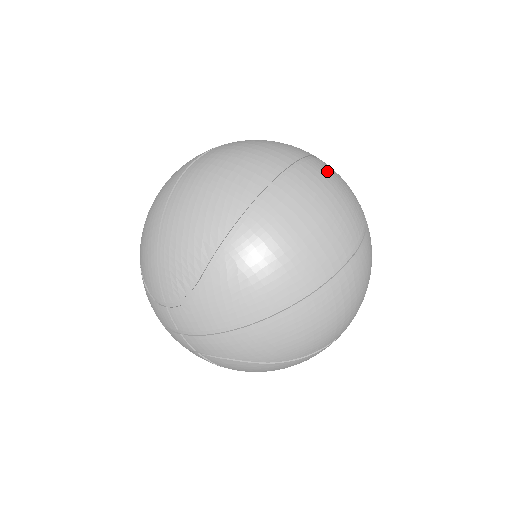
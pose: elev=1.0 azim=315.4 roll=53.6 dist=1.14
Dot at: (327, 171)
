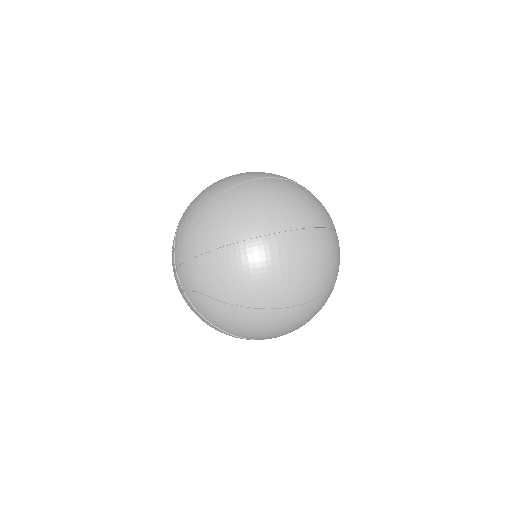
Dot at: (303, 190)
